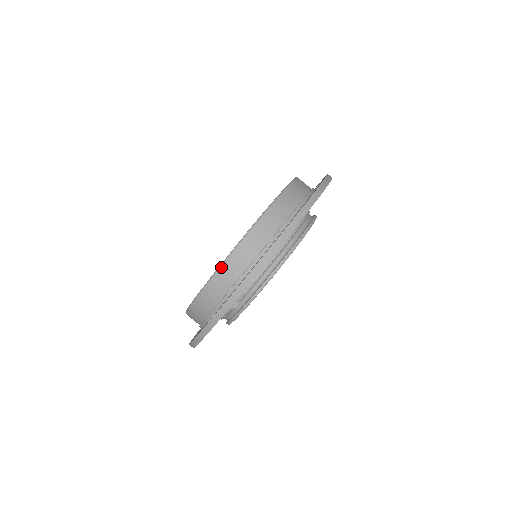
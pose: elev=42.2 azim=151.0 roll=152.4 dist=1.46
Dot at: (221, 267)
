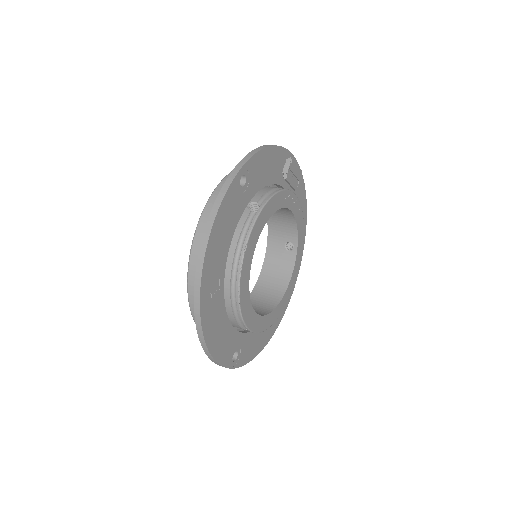
Dot at: occluded
